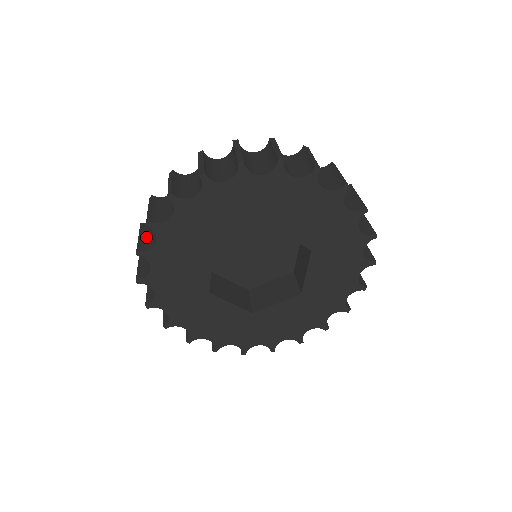
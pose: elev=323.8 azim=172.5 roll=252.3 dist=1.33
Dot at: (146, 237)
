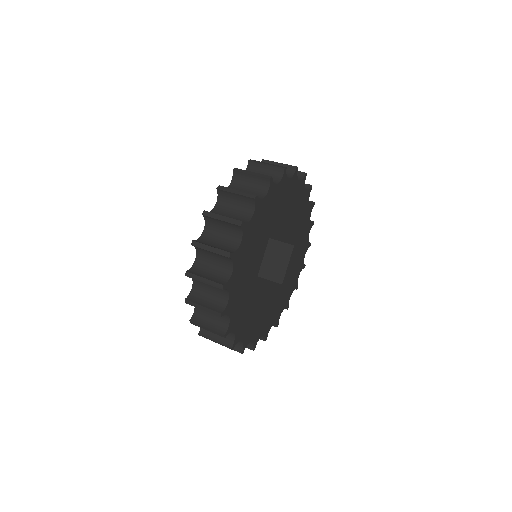
Dot at: (211, 323)
